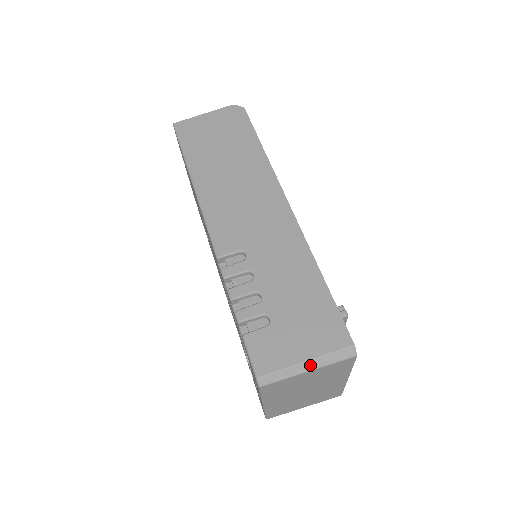
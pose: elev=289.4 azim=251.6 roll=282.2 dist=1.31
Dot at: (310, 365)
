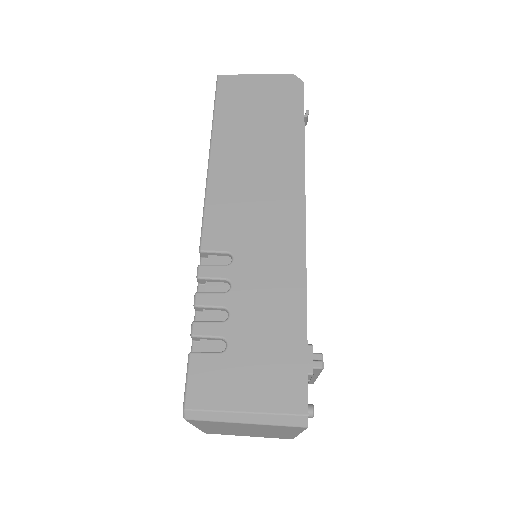
Dot at: (249, 418)
